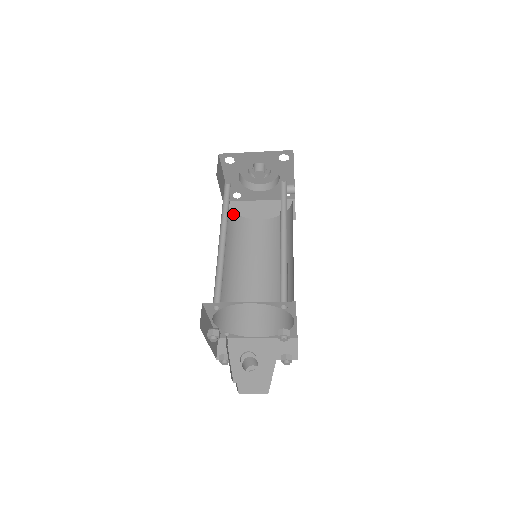
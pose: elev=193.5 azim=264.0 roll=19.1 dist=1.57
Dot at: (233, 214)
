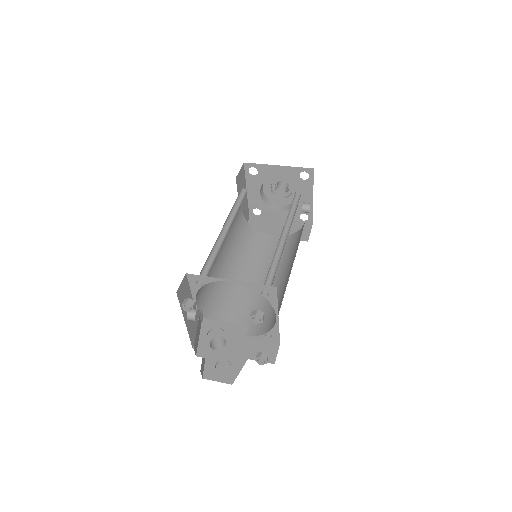
Dot at: (248, 224)
